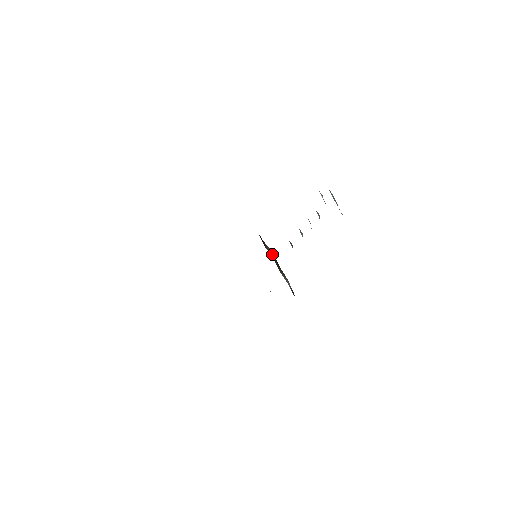
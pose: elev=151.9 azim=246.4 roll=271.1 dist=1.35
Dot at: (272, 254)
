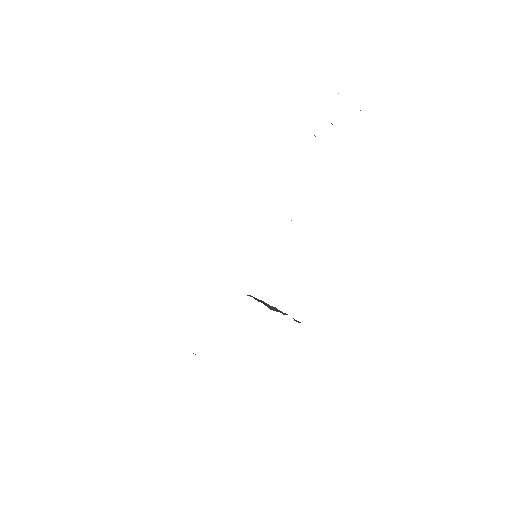
Dot at: occluded
